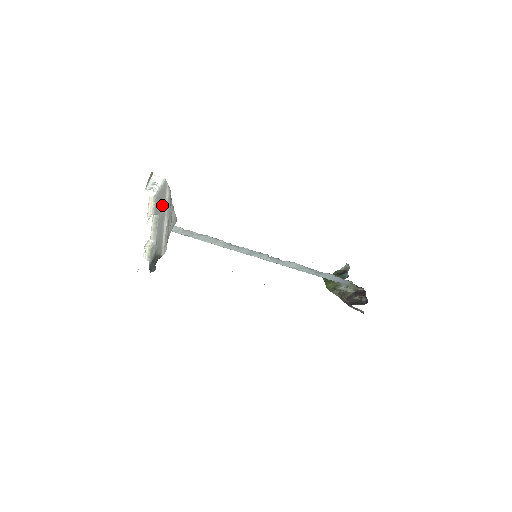
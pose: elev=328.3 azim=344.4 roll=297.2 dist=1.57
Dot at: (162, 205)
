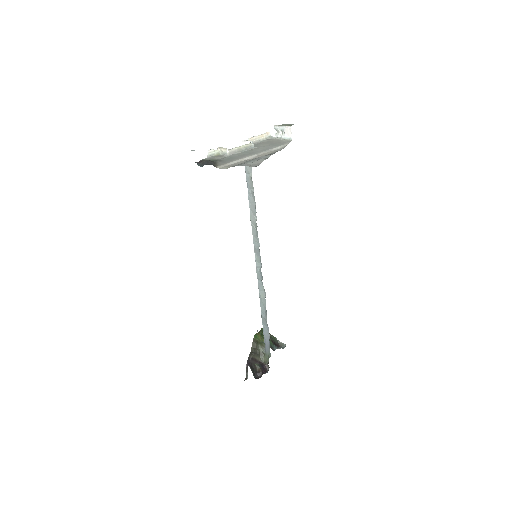
Dot at: (266, 147)
